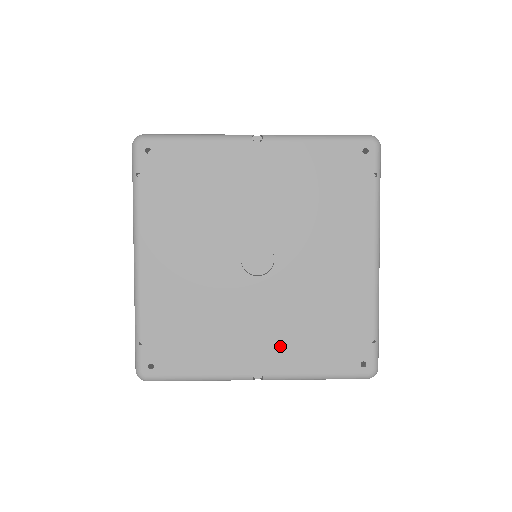
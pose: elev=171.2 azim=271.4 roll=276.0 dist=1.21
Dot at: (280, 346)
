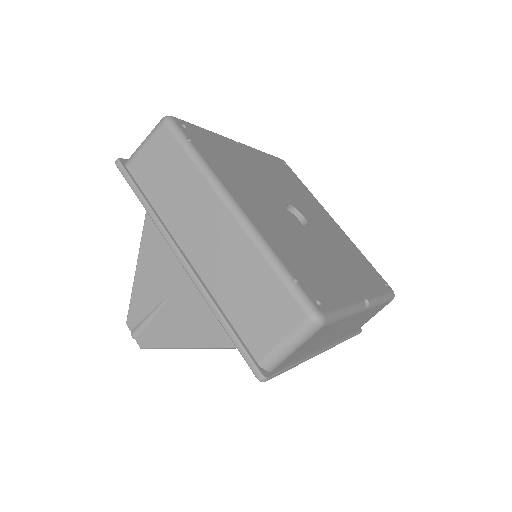
Dot at: (354, 276)
